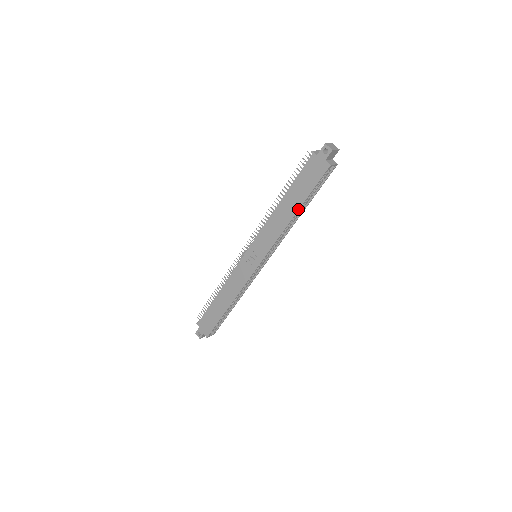
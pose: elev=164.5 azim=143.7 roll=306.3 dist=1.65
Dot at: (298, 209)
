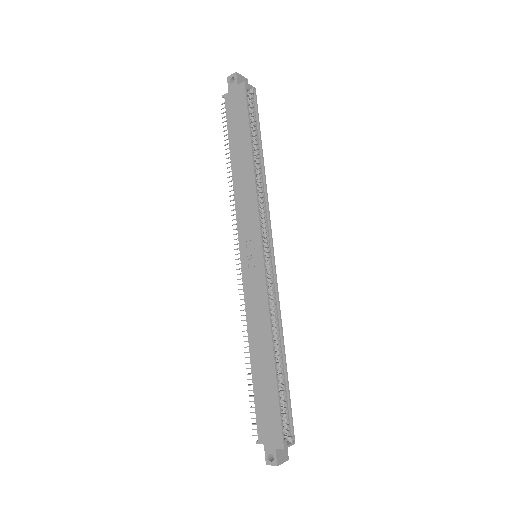
Dot at: (250, 148)
